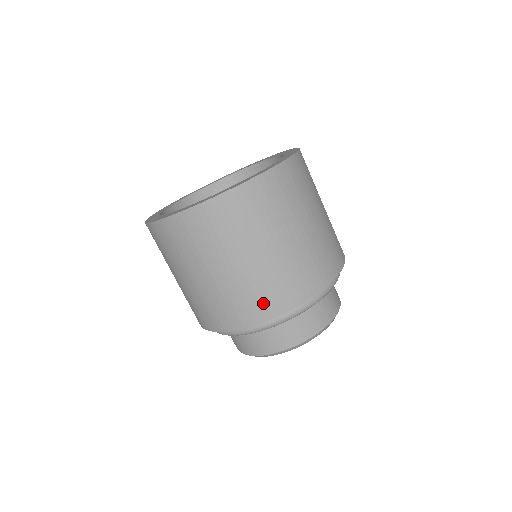
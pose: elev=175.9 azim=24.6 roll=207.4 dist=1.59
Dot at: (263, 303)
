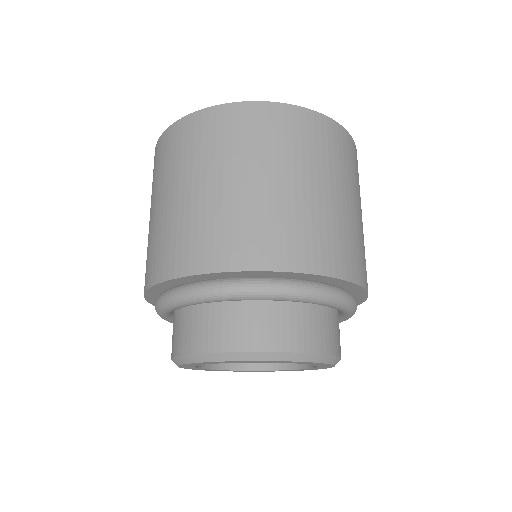
Dot at: (318, 249)
